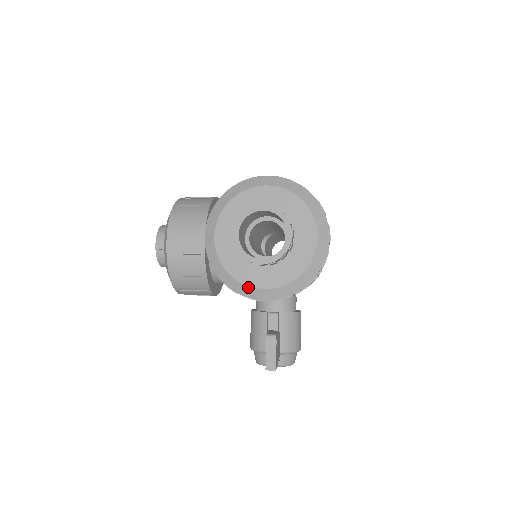
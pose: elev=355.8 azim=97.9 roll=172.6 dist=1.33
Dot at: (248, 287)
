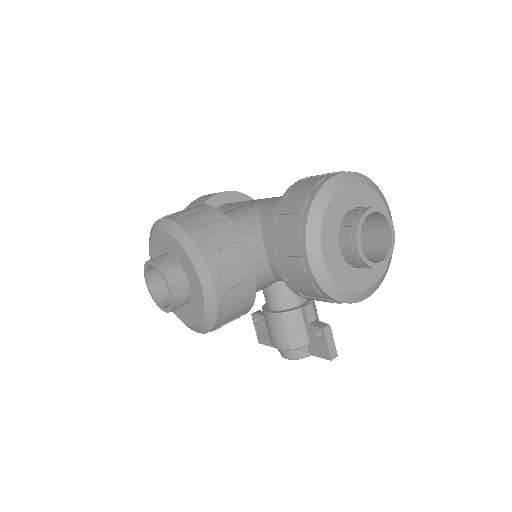
Dot at: (358, 293)
